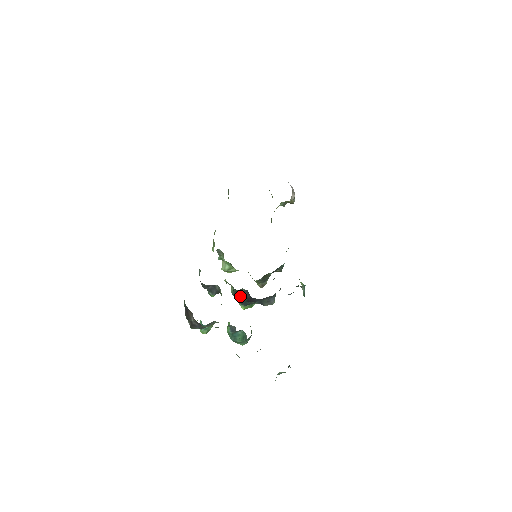
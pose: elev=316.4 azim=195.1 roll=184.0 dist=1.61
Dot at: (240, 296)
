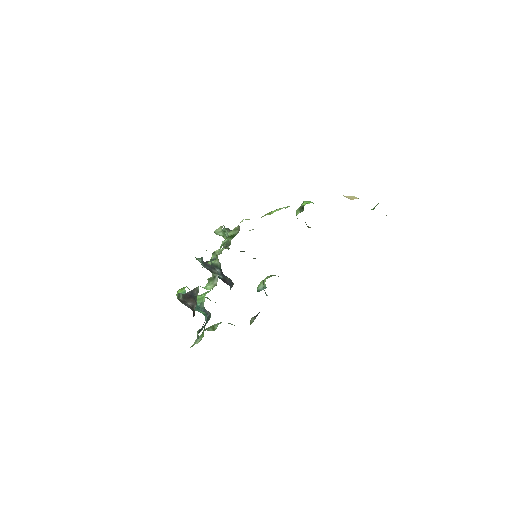
Dot at: (218, 272)
